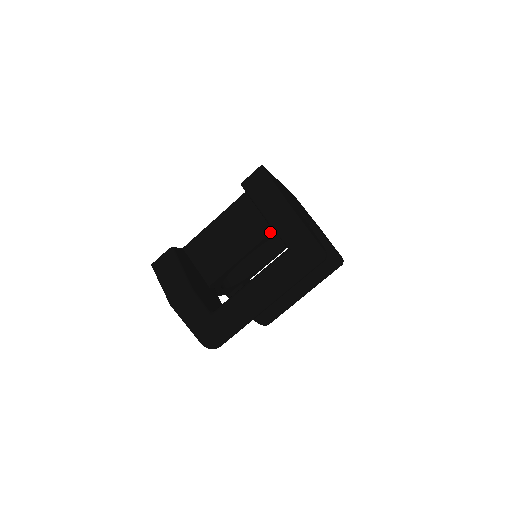
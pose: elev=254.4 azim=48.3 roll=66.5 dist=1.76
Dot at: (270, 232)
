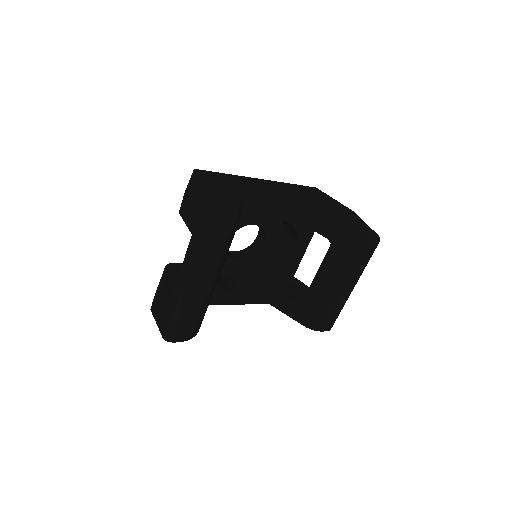
Dot at: occluded
